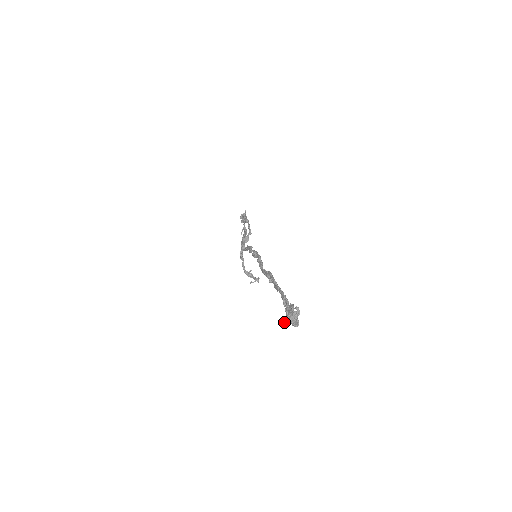
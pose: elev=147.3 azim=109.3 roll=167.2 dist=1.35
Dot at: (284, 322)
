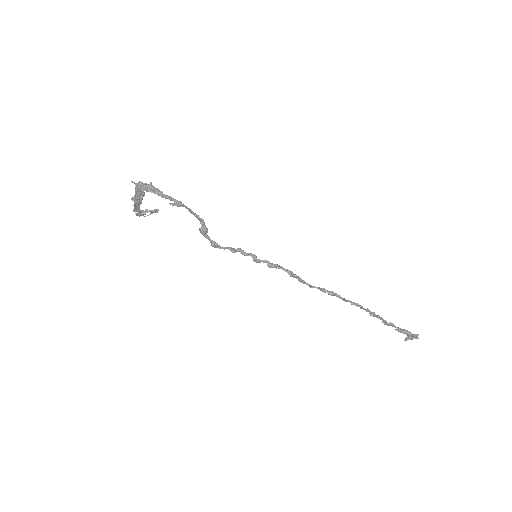
Dot at: occluded
